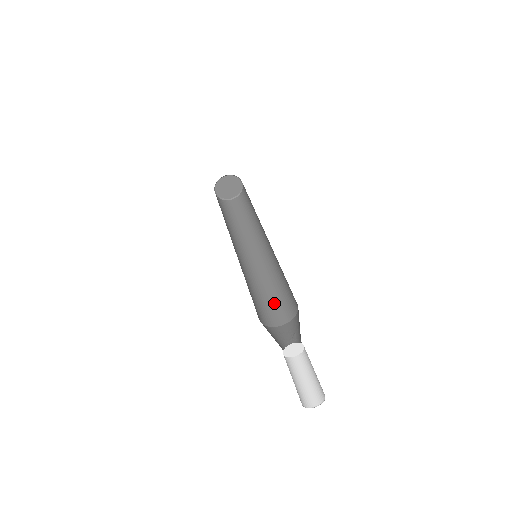
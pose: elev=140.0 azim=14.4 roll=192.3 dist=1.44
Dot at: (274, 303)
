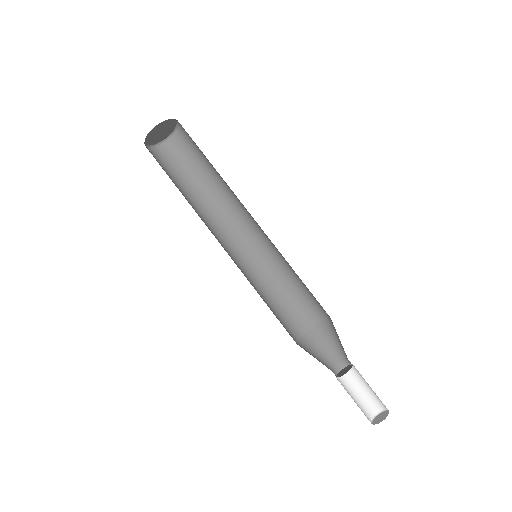
Dot at: (306, 294)
